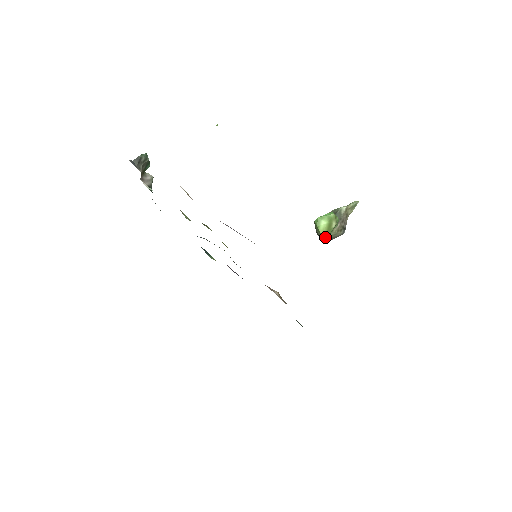
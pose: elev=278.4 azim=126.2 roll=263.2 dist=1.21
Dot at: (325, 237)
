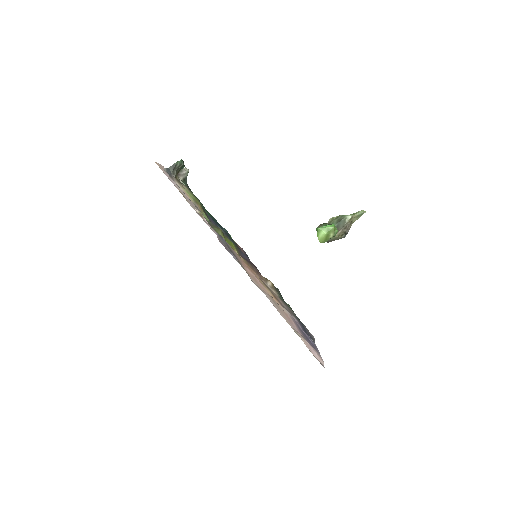
Dot at: occluded
